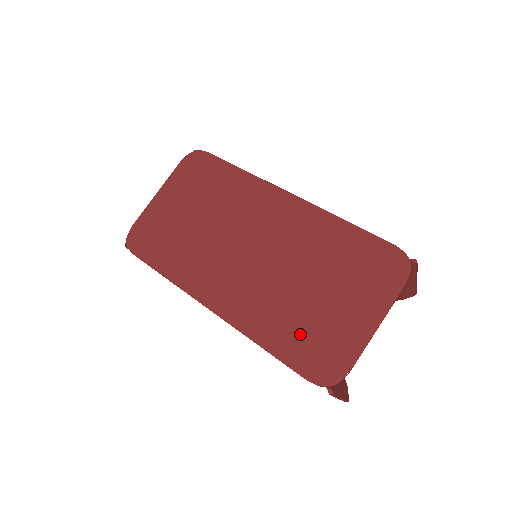
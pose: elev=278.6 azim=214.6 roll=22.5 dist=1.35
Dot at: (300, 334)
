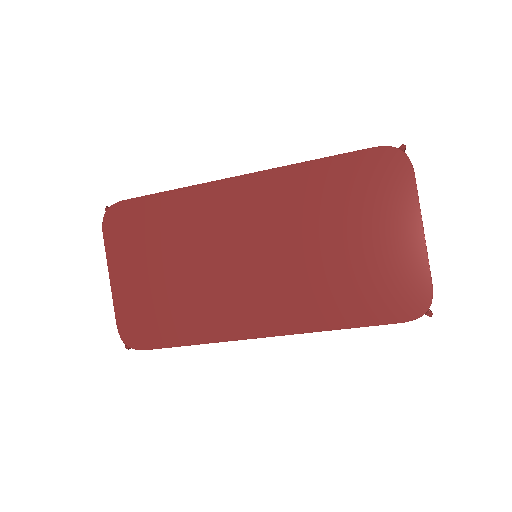
Dot at: (363, 291)
